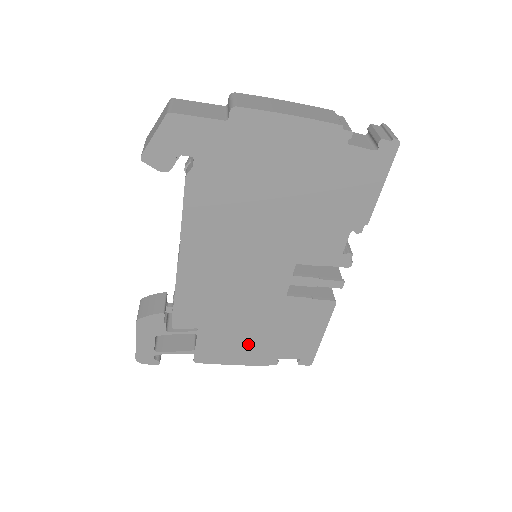
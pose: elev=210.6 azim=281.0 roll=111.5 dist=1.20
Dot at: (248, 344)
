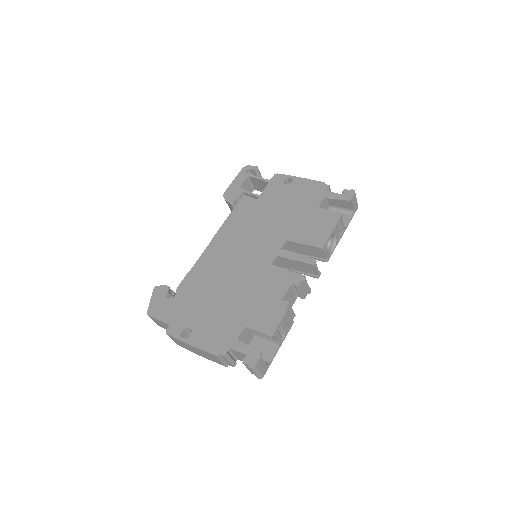
Dot at: occluded
